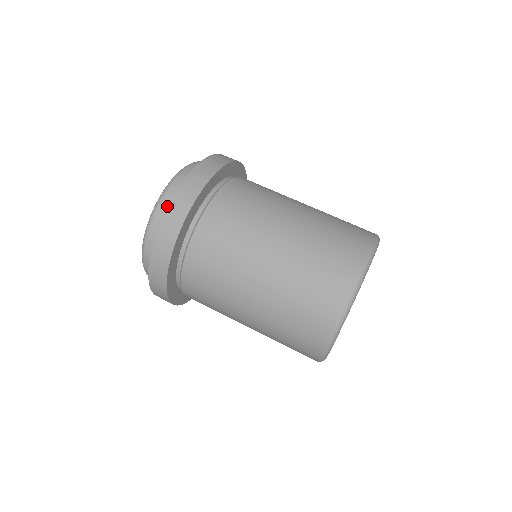
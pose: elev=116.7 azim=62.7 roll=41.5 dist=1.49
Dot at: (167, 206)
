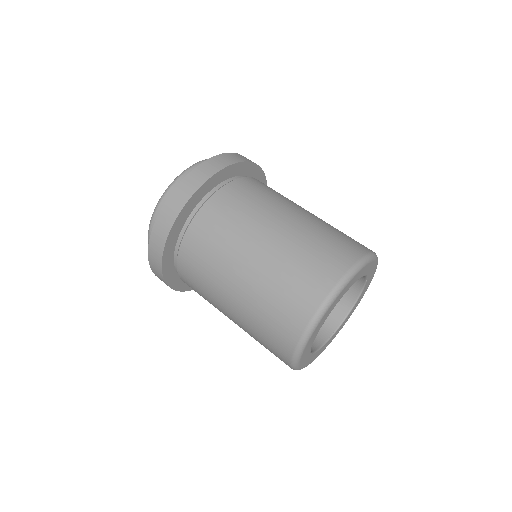
Dot at: (196, 167)
